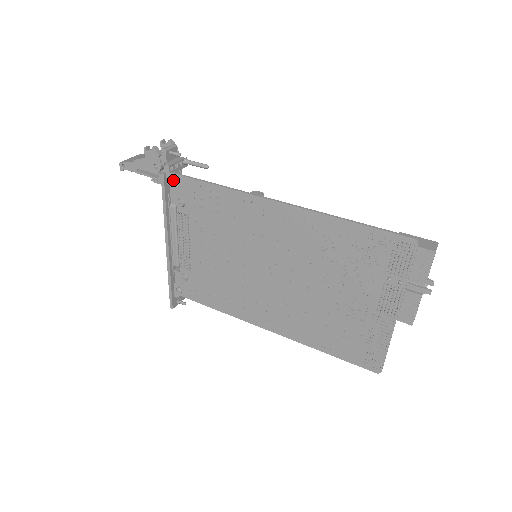
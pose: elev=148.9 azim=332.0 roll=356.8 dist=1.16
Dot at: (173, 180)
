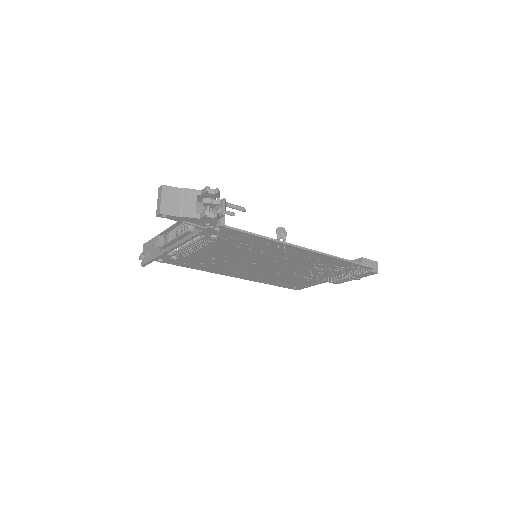
Dot at: occluded
